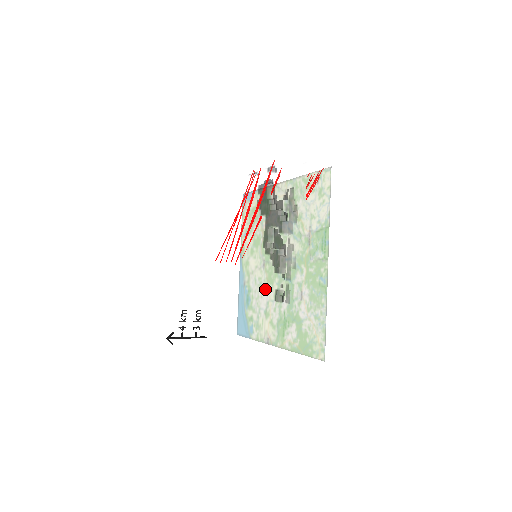
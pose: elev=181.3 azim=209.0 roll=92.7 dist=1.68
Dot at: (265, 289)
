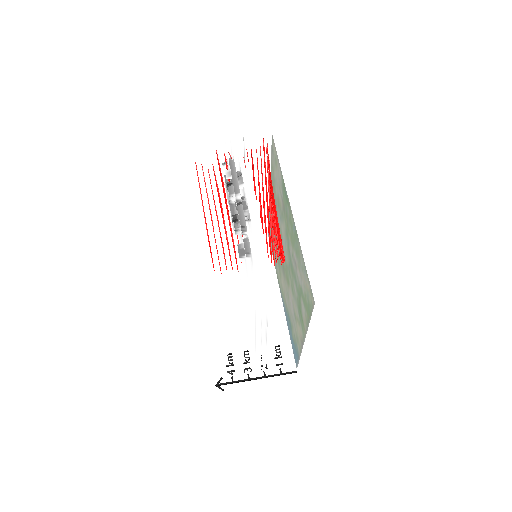
Dot at: (244, 262)
